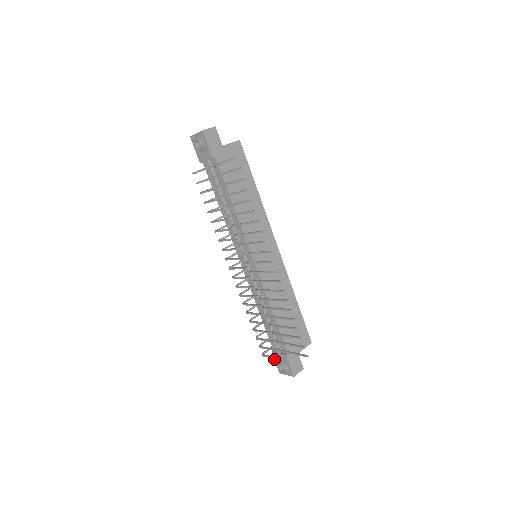
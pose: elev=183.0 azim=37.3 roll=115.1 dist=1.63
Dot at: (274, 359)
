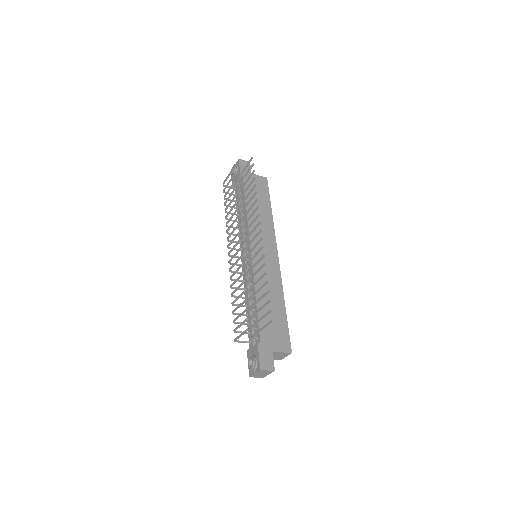
Dot at: occluded
